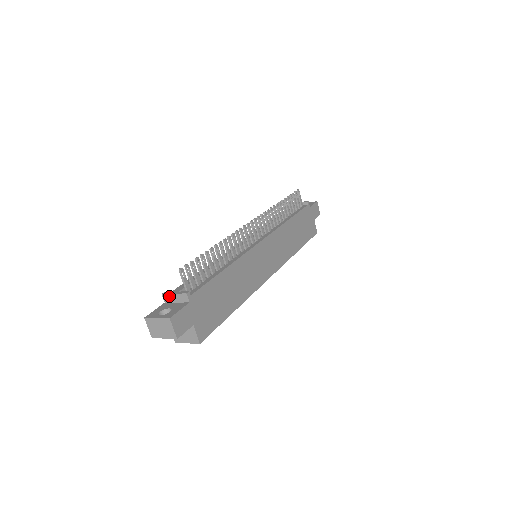
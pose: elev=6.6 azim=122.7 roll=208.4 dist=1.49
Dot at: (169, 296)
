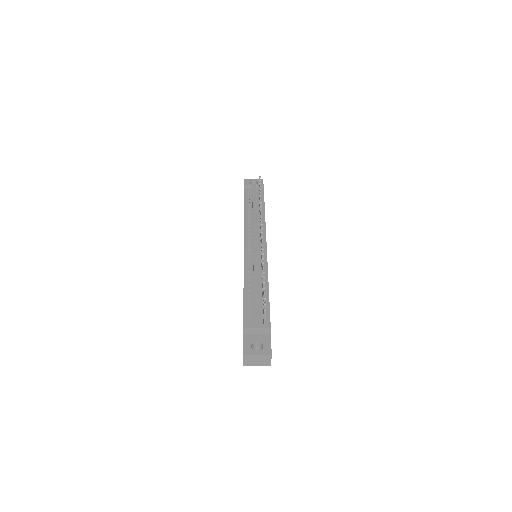
Dot at: (251, 330)
